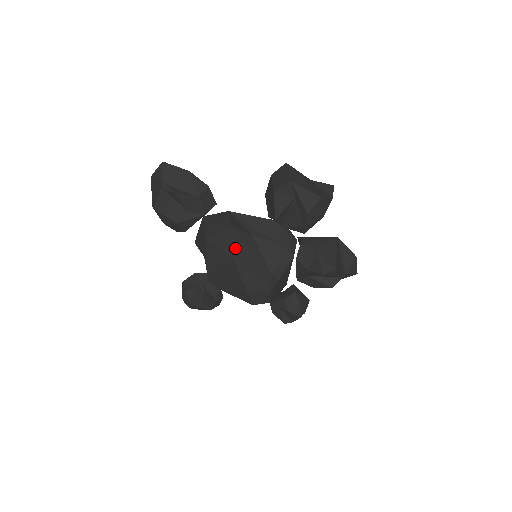
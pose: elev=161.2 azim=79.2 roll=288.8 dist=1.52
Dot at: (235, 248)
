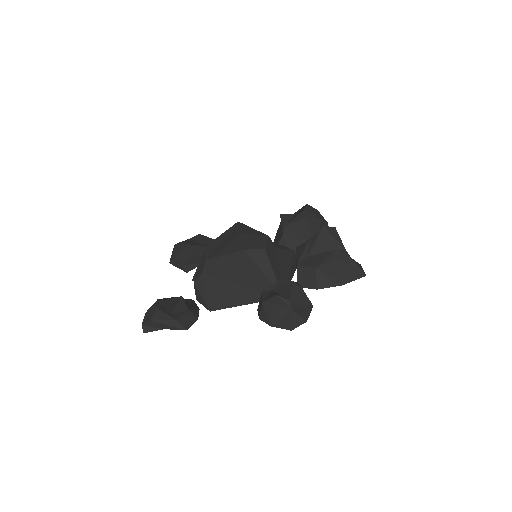
Dot at: occluded
